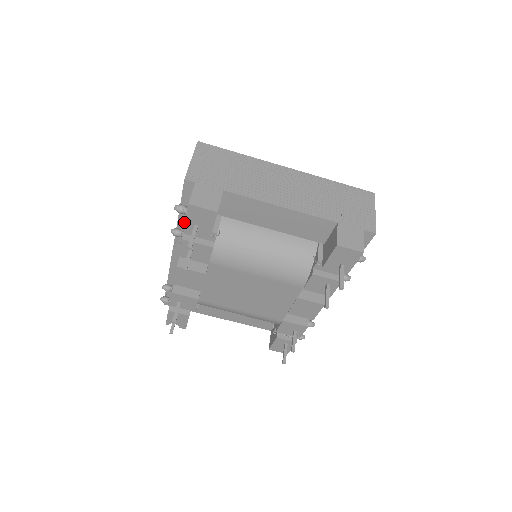
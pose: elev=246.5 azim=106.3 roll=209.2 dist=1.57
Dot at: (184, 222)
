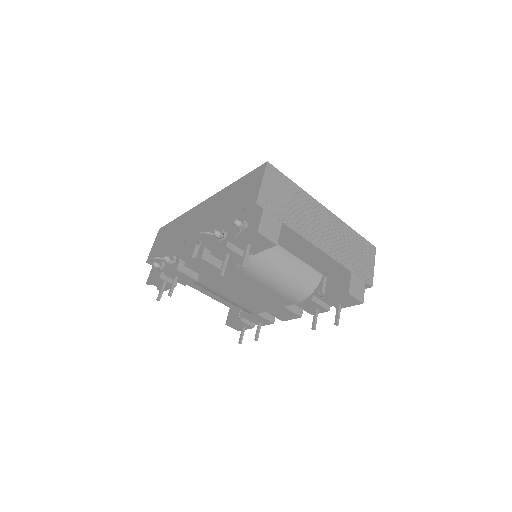
Dot at: (225, 224)
